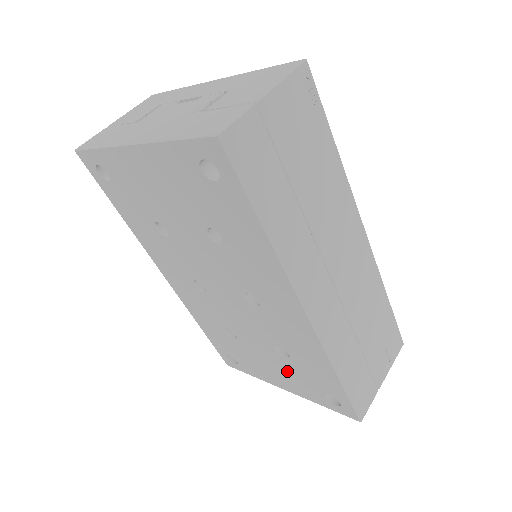
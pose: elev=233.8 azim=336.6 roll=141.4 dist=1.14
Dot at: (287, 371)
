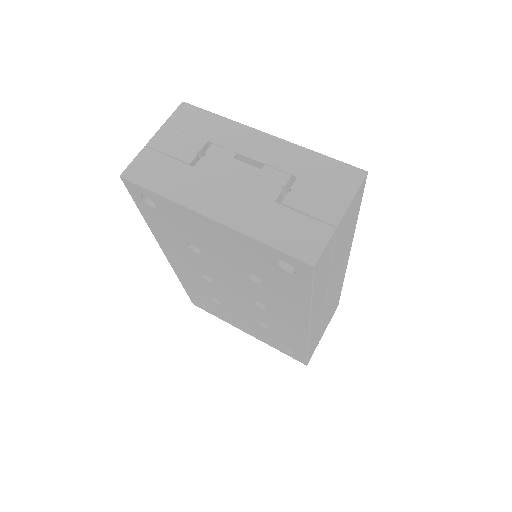
Dot at: (260, 331)
